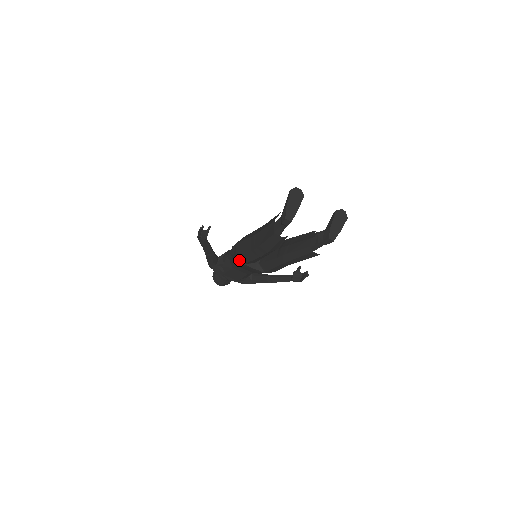
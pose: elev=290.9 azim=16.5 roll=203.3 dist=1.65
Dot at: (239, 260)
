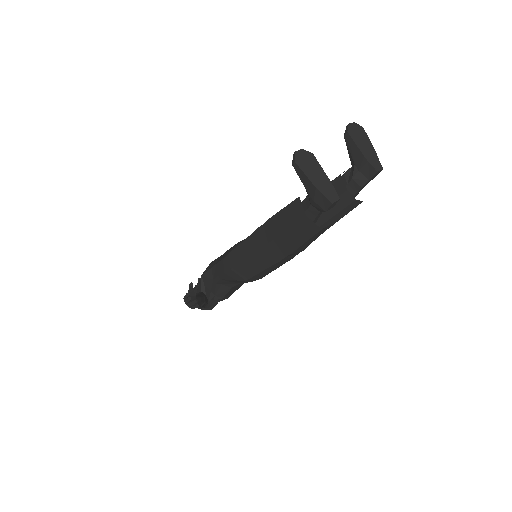
Dot at: (249, 280)
